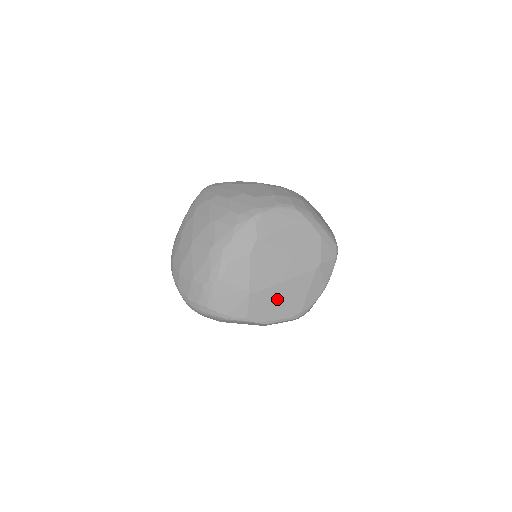
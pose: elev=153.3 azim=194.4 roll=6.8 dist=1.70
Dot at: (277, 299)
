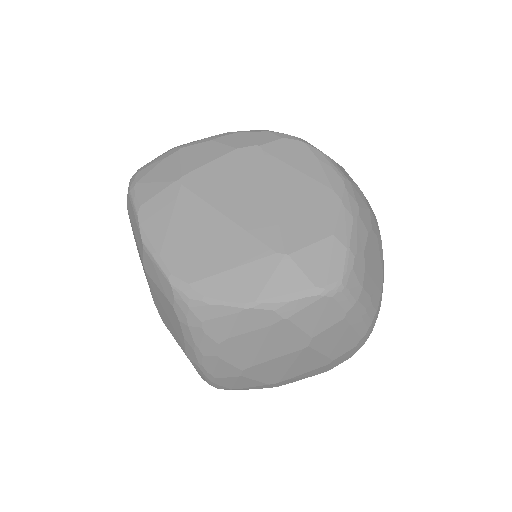
Dot at: (190, 225)
